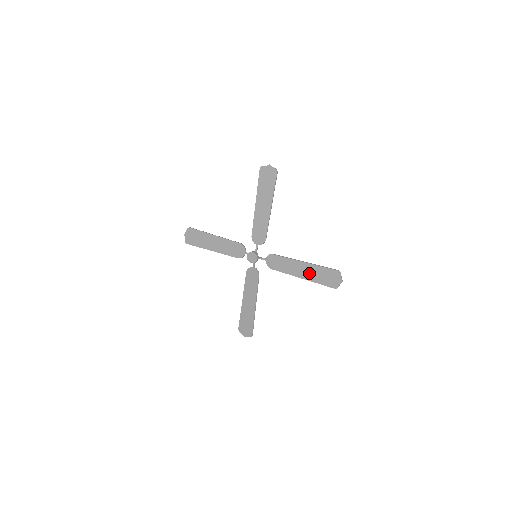
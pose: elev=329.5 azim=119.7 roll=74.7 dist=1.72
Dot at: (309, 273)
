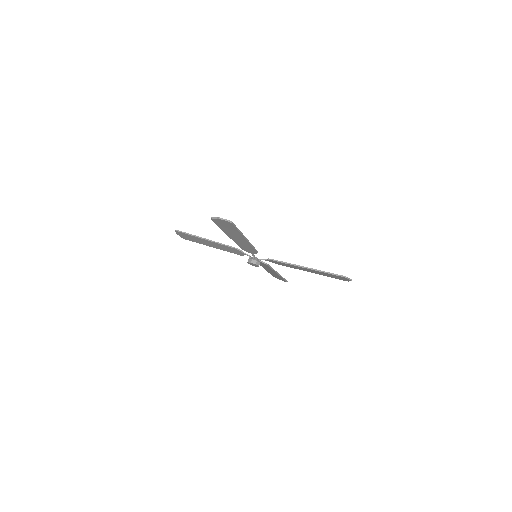
Dot at: (315, 272)
